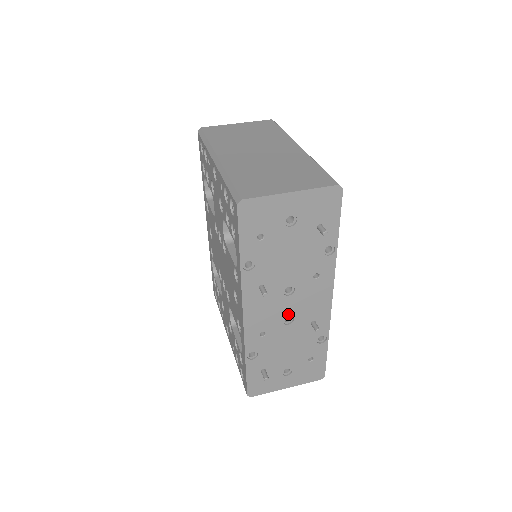
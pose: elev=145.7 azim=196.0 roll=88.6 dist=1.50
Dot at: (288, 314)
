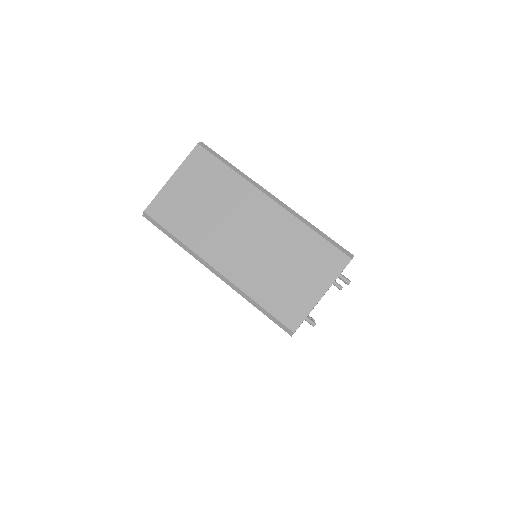
Dot at: occluded
